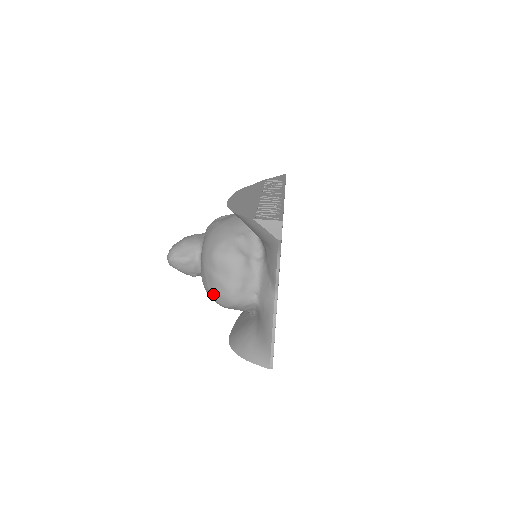
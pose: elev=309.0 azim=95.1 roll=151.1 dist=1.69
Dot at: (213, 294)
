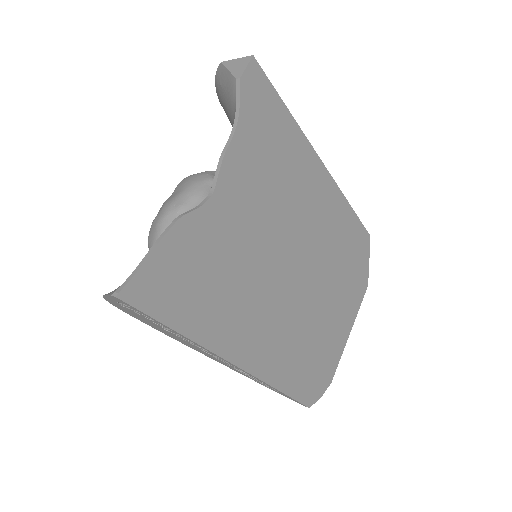
Dot at: (150, 228)
